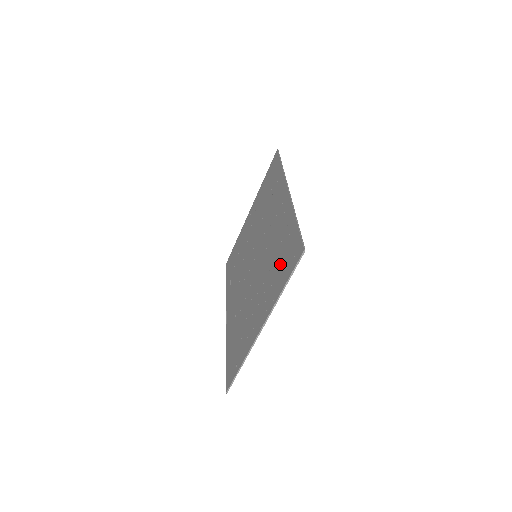
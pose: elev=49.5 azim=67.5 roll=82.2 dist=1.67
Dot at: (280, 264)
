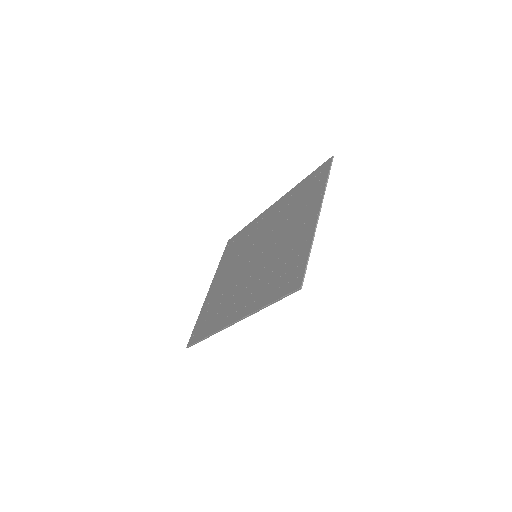
Dot at: (307, 193)
